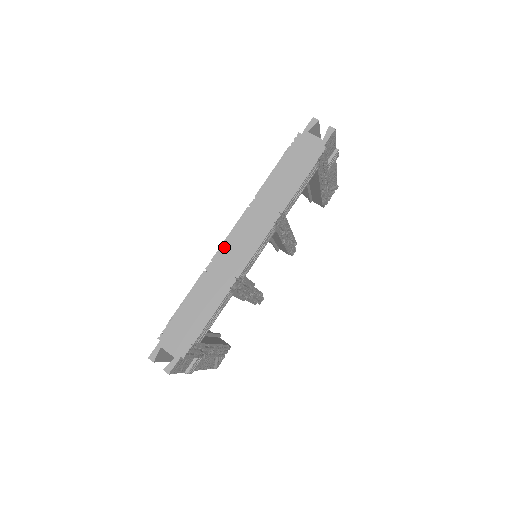
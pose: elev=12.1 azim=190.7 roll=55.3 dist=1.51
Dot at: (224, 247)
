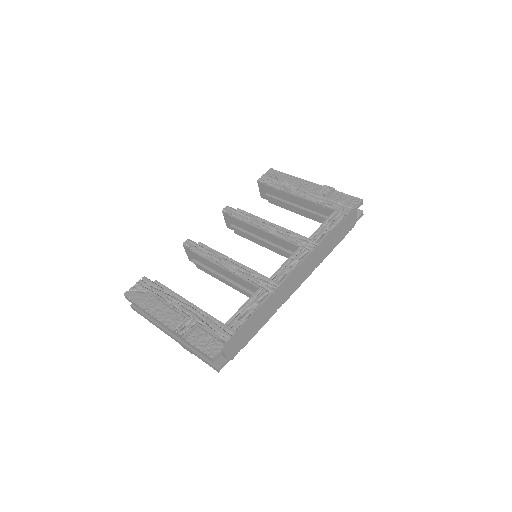
Dot at: (290, 278)
